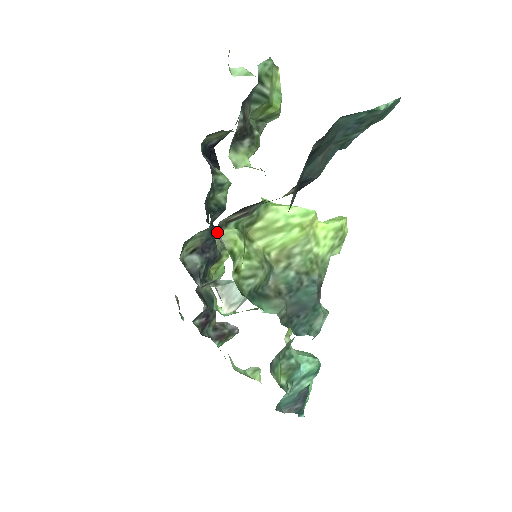
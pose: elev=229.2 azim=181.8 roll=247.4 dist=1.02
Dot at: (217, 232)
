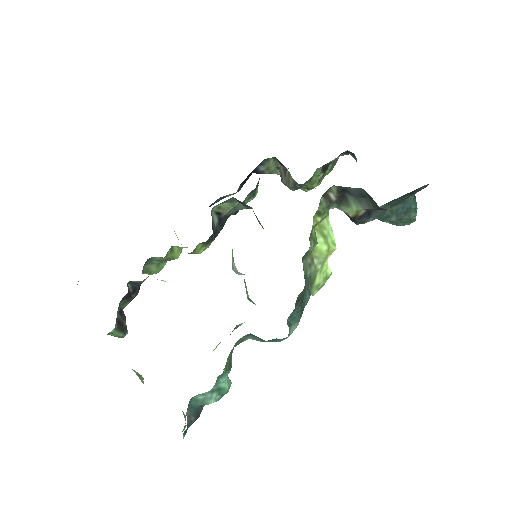
Dot at: (327, 190)
